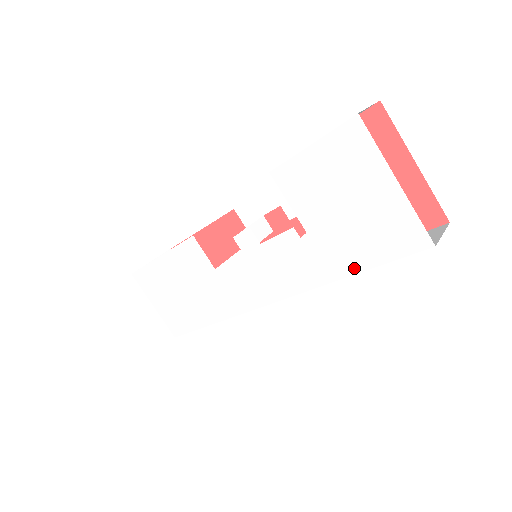
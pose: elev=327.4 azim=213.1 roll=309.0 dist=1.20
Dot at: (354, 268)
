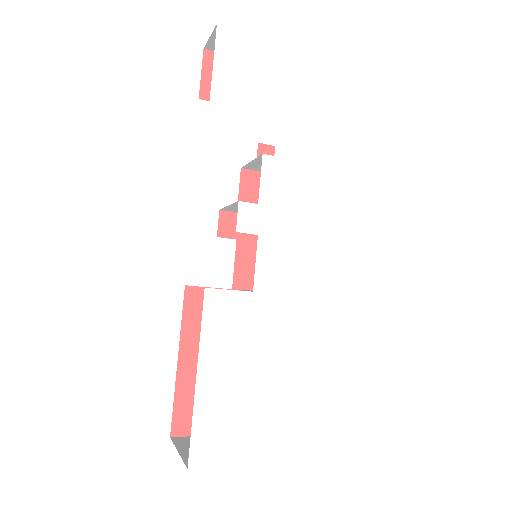
Dot at: (319, 131)
